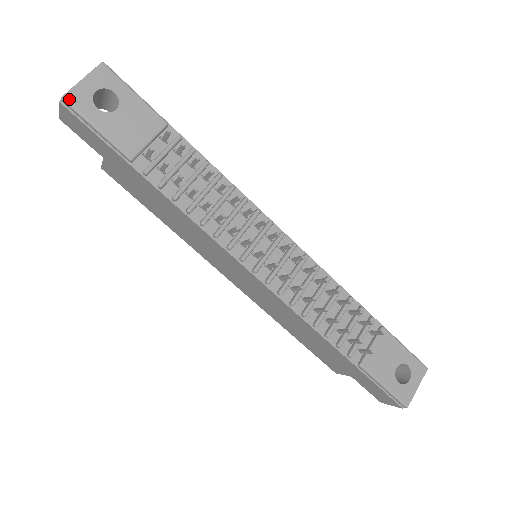
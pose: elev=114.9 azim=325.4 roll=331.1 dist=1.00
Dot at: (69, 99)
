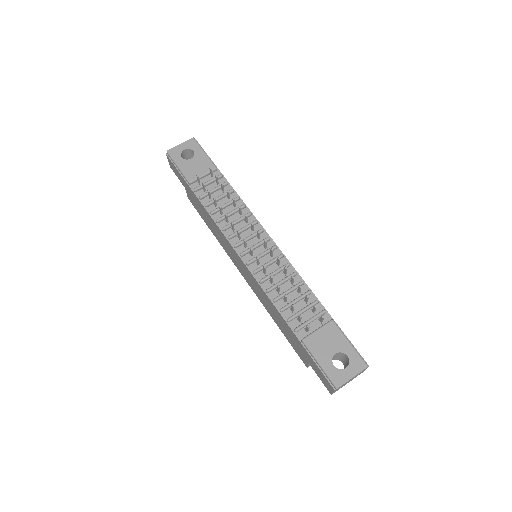
Dot at: (170, 152)
